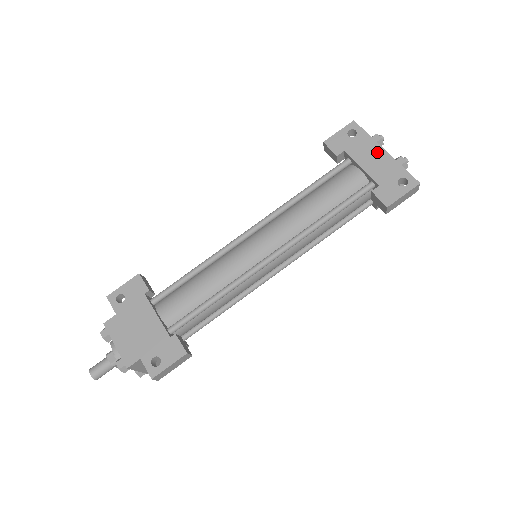
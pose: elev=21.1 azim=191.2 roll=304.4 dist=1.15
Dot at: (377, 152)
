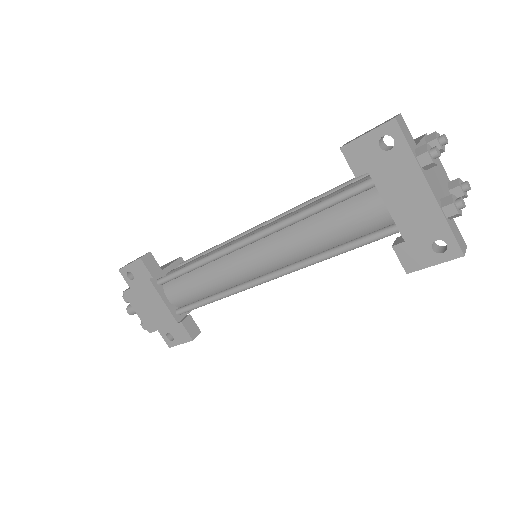
Dot at: (417, 188)
